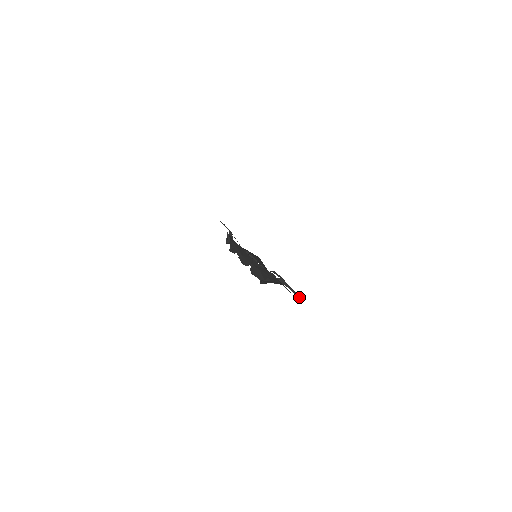
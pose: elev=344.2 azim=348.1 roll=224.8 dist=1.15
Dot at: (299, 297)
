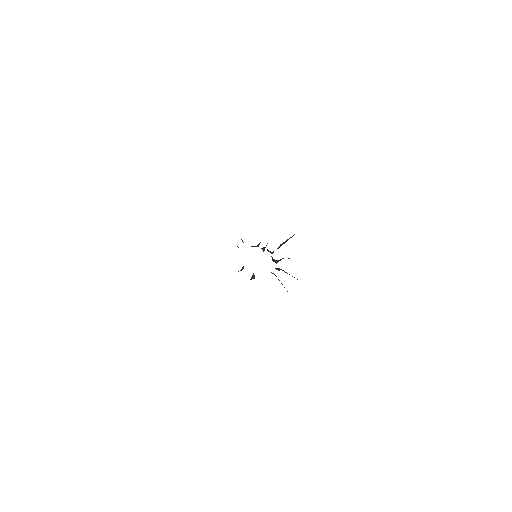
Dot at: occluded
